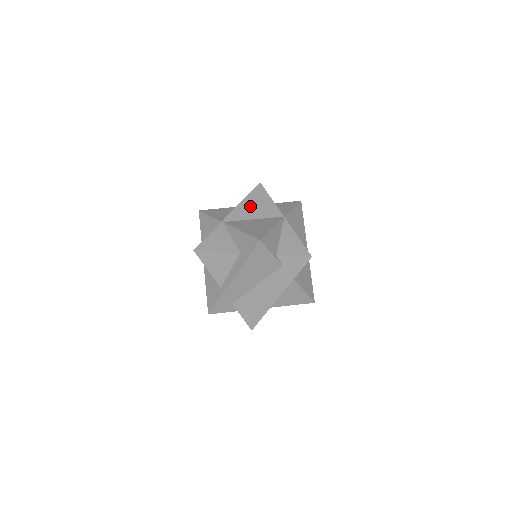
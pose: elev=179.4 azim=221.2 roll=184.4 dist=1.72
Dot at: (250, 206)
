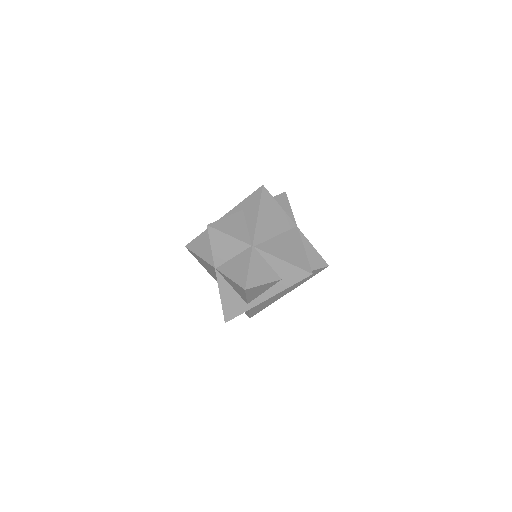
Dot at: (267, 220)
